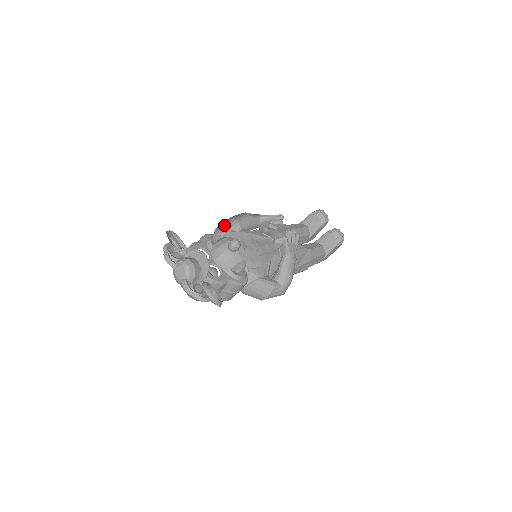
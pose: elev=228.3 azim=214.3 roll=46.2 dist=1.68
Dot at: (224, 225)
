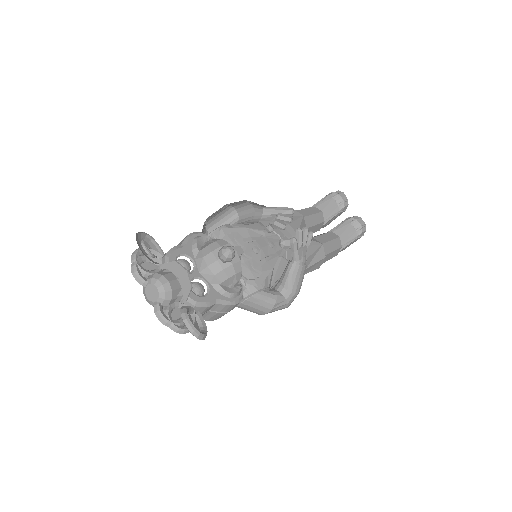
Dot at: (217, 214)
